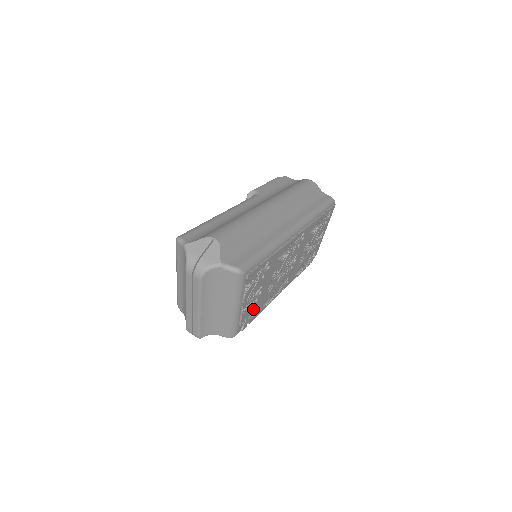
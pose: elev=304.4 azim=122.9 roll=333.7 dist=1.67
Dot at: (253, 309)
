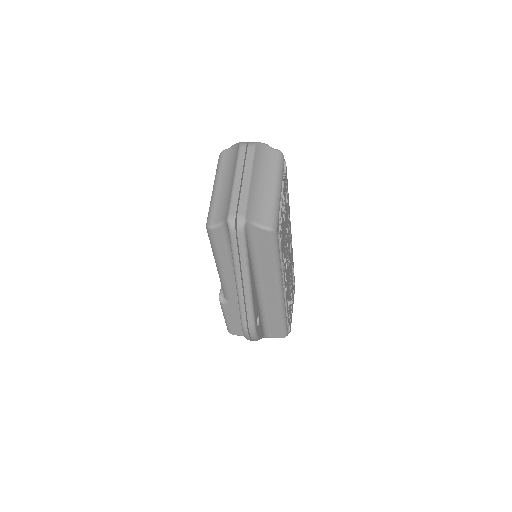
Dot at: (282, 229)
